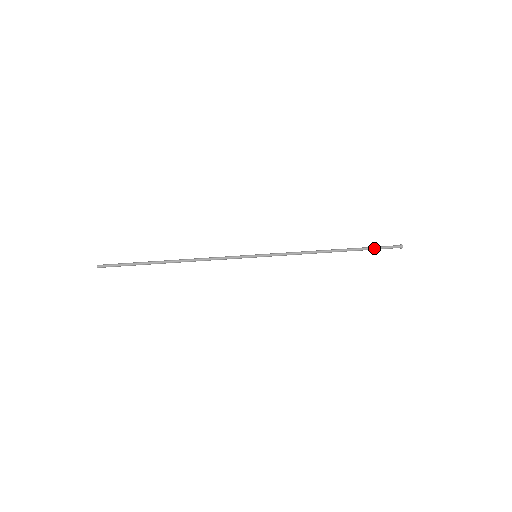
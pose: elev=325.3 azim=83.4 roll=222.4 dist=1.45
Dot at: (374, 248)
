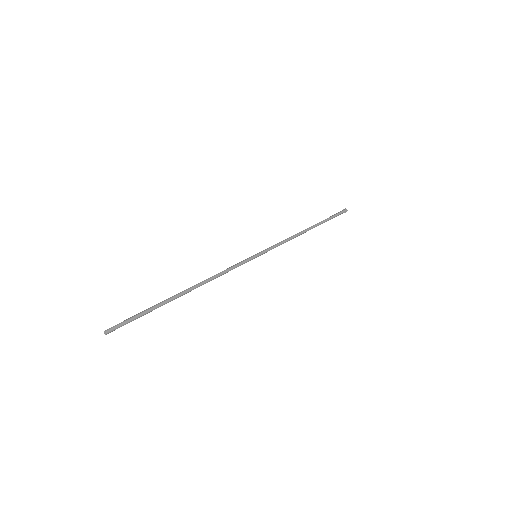
Dot at: (331, 217)
